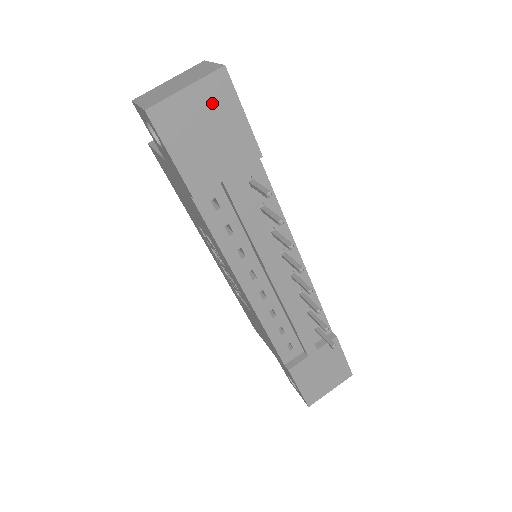
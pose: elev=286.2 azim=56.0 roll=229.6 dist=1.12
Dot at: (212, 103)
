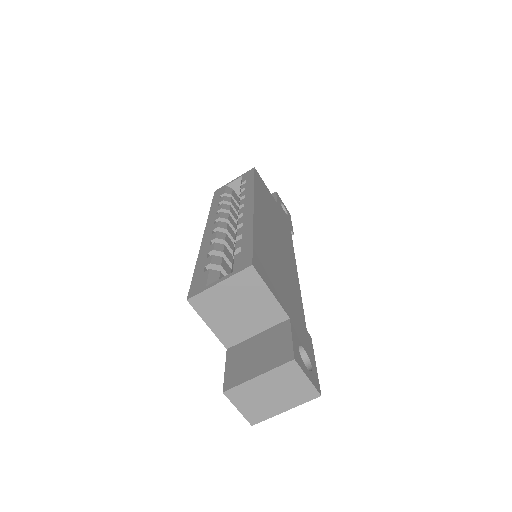
Dot at: occluded
